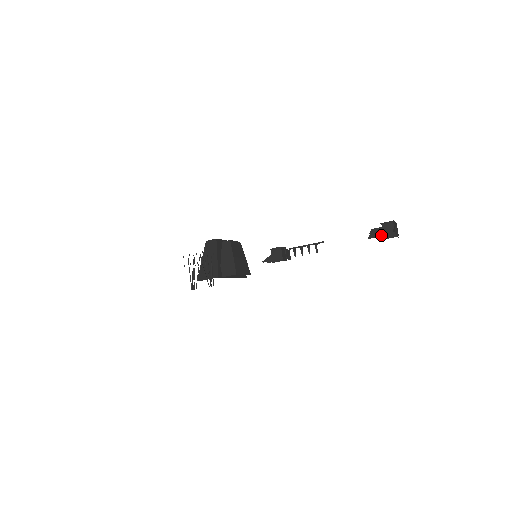
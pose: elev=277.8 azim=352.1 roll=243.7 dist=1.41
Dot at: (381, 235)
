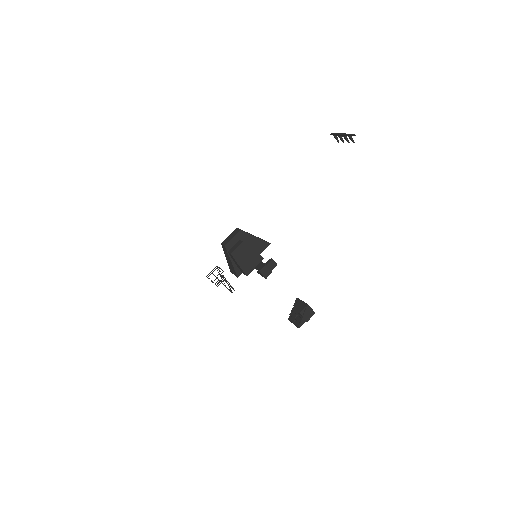
Dot at: occluded
